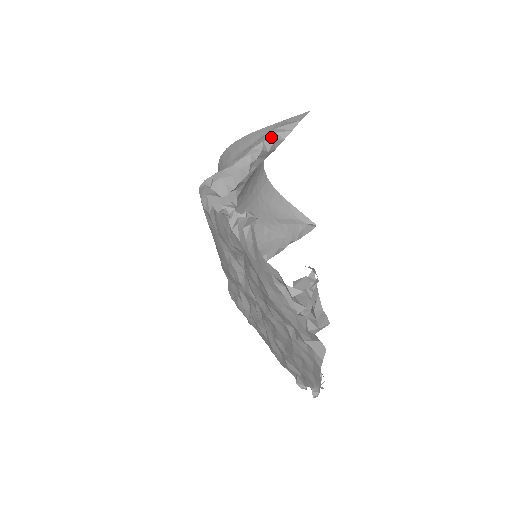
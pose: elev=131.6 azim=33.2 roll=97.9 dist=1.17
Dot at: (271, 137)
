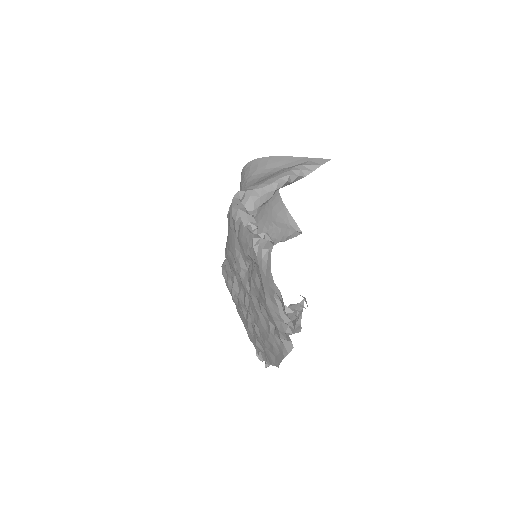
Dot at: (296, 172)
